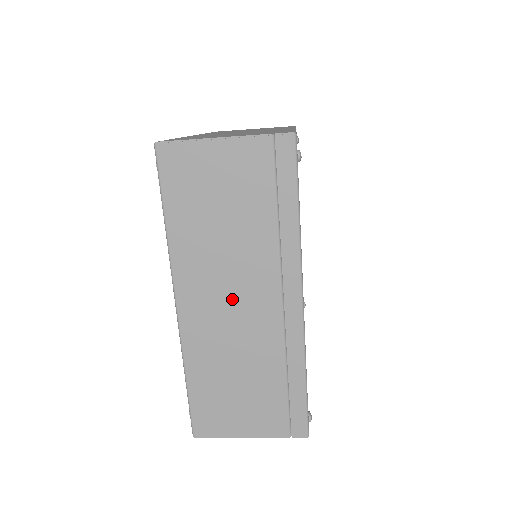
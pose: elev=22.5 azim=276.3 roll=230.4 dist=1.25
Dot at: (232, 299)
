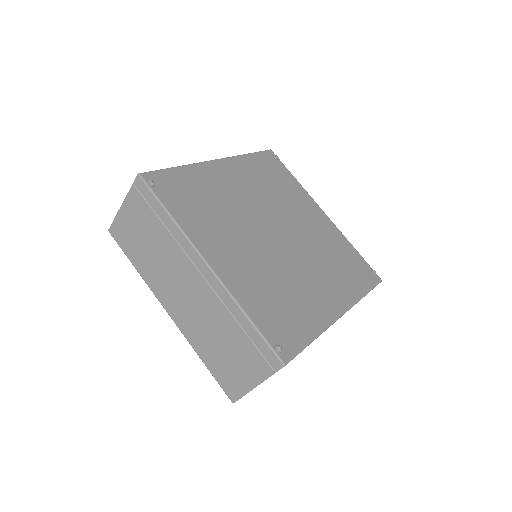
Dot at: (182, 290)
